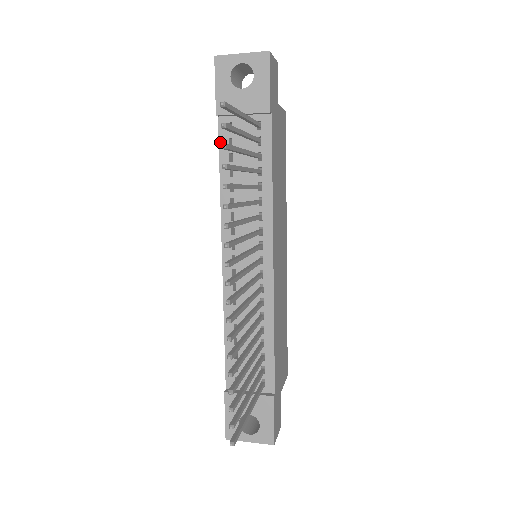
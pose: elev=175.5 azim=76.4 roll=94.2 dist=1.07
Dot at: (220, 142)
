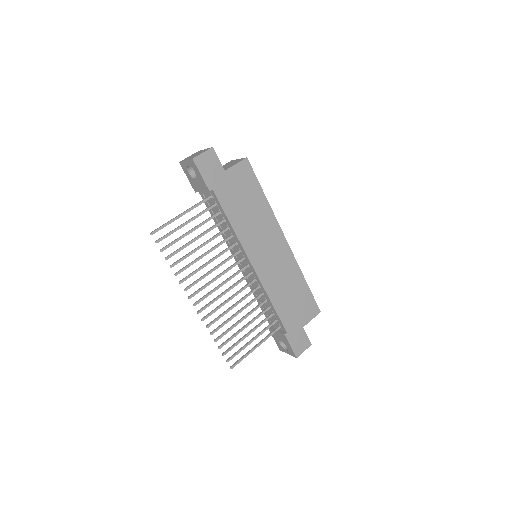
Dot at: (205, 204)
